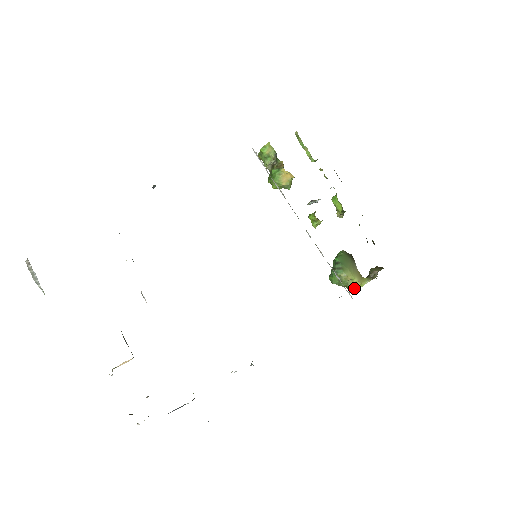
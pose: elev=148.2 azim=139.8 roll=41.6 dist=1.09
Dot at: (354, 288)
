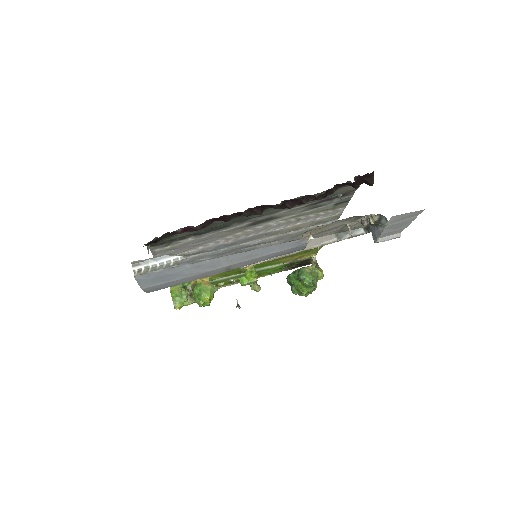
Dot at: (321, 271)
